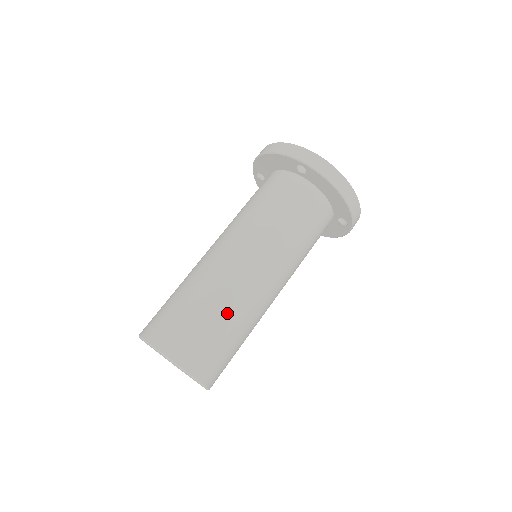
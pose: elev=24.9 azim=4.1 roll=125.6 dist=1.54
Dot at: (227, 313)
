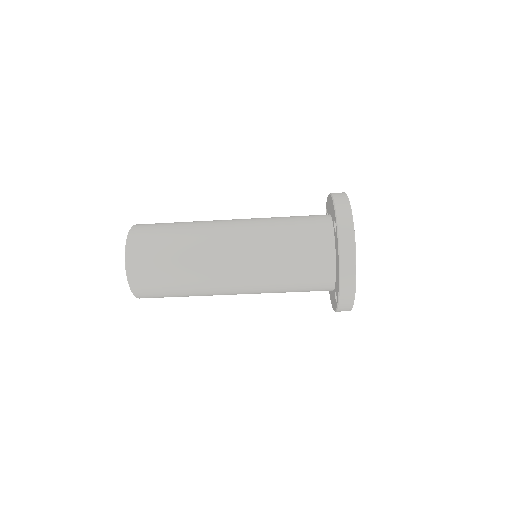
Dot at: (184, 262)
